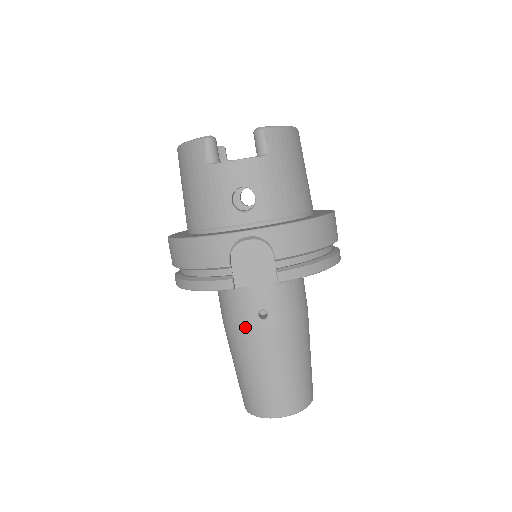
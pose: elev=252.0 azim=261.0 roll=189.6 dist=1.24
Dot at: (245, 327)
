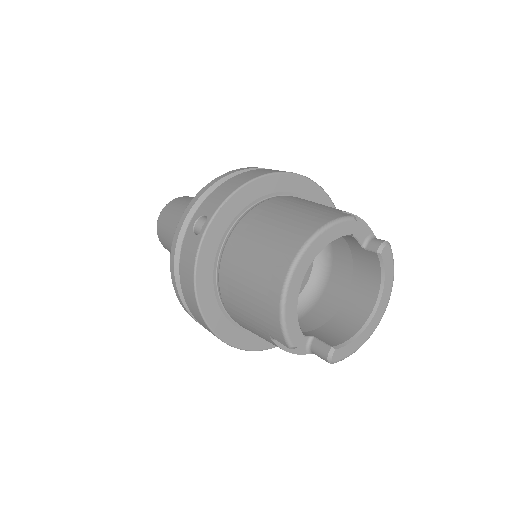
Dot at: occluded
